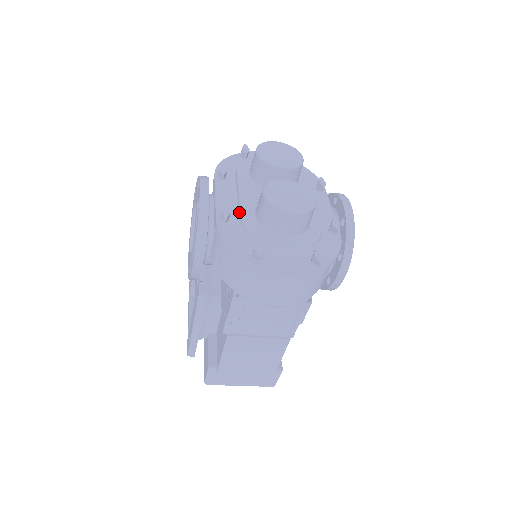
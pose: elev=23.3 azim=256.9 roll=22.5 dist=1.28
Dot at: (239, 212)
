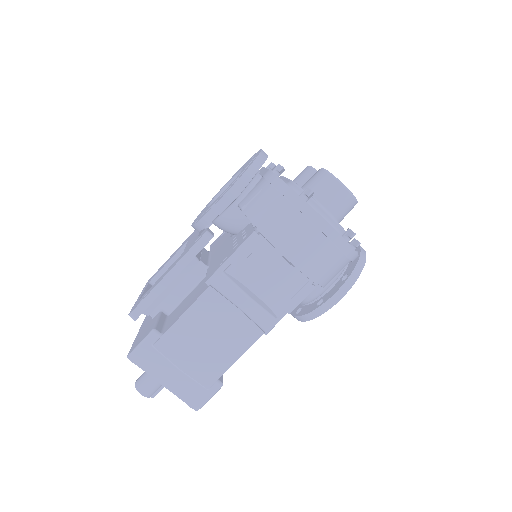
Dot at: (286, 181)
